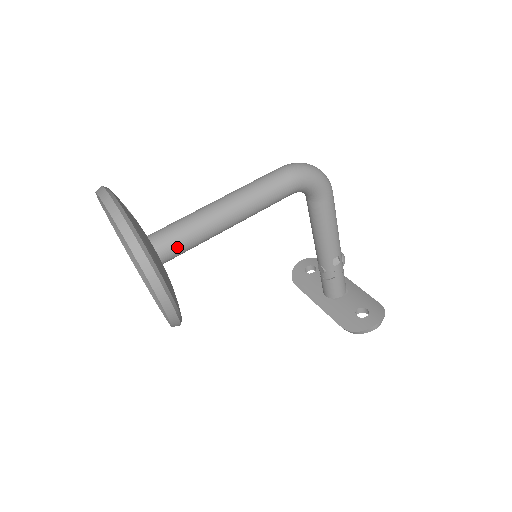
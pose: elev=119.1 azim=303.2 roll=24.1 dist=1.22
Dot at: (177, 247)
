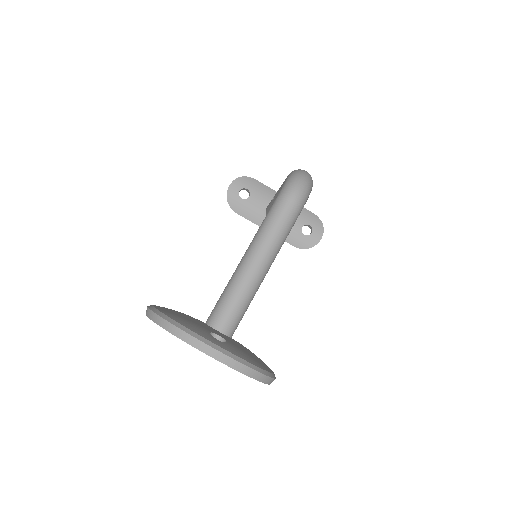
Dot at: occluded
